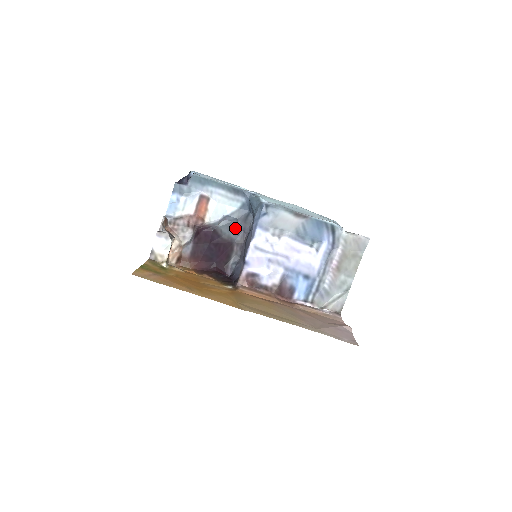
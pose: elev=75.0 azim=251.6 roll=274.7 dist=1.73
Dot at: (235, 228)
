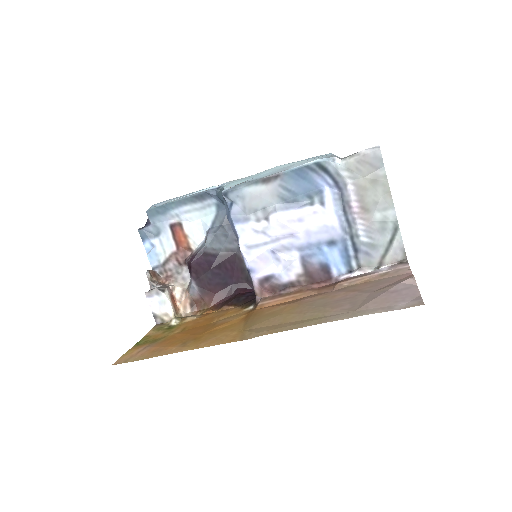
Dot at: (226, 236)
